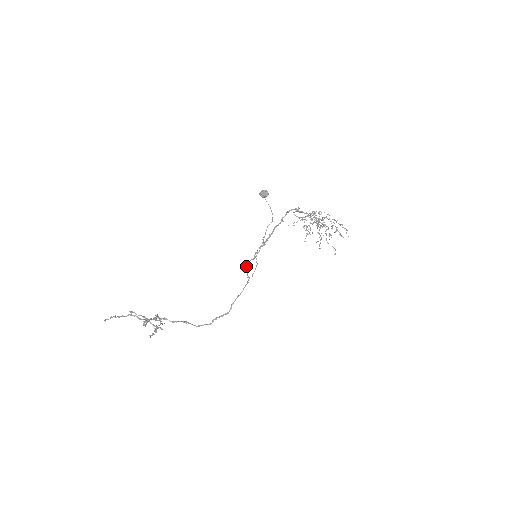
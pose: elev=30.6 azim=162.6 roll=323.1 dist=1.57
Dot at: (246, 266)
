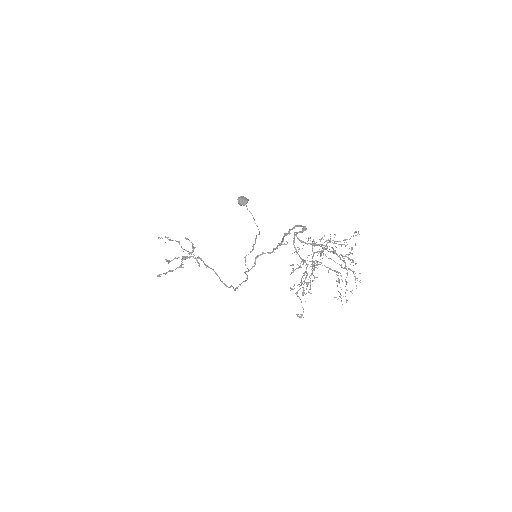
Dot at: (256, 257)
